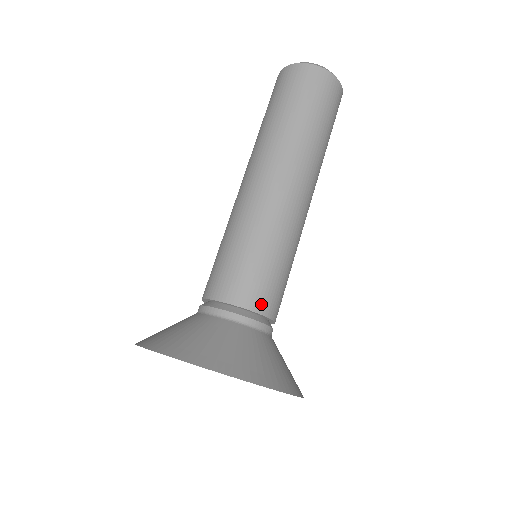
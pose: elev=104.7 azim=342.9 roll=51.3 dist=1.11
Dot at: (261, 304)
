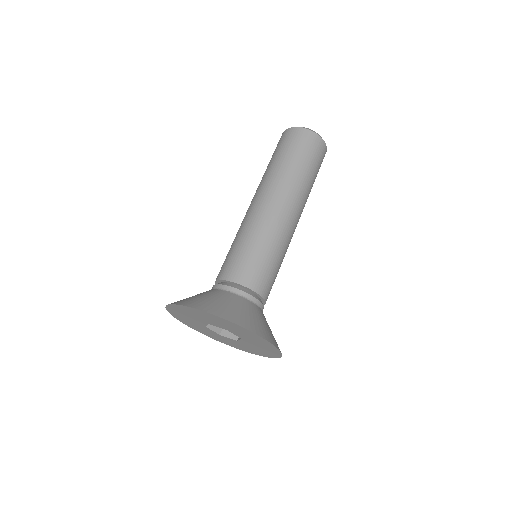
Dot at: (232, 275)
